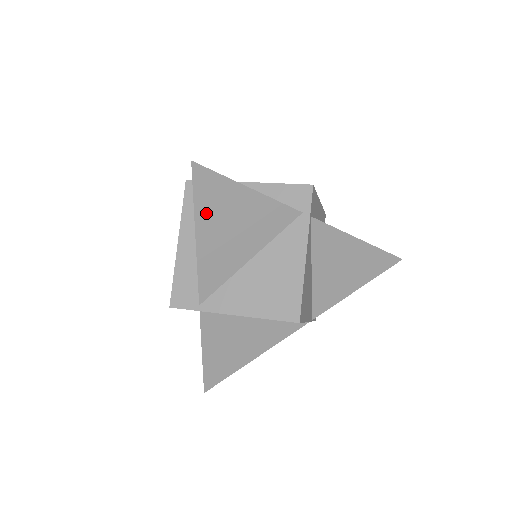
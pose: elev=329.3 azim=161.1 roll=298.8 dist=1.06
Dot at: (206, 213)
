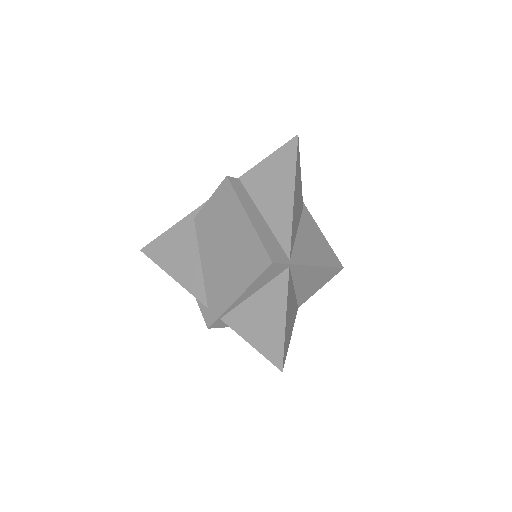
Dot at: (296, 178)
